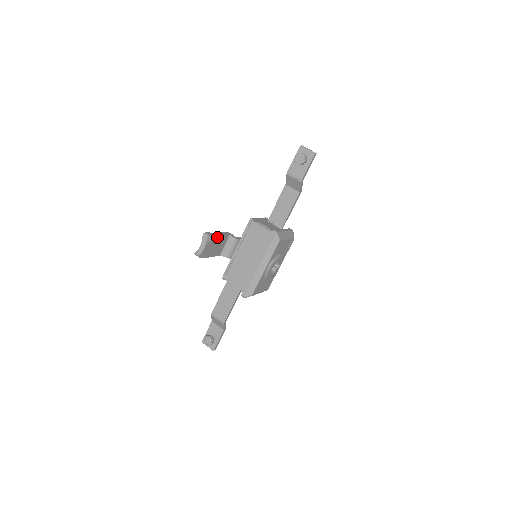
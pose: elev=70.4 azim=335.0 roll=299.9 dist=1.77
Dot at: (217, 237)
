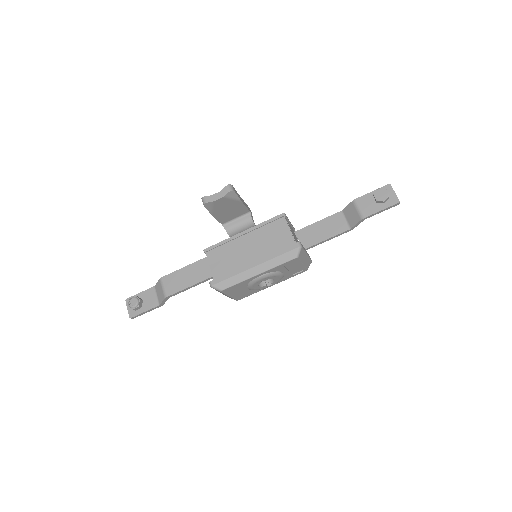
Dot at: (238, 201)
